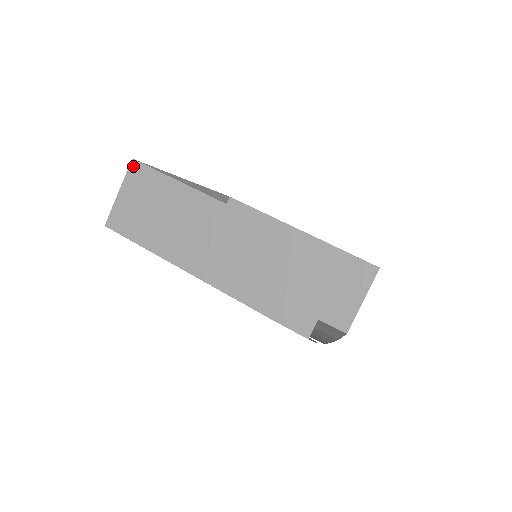
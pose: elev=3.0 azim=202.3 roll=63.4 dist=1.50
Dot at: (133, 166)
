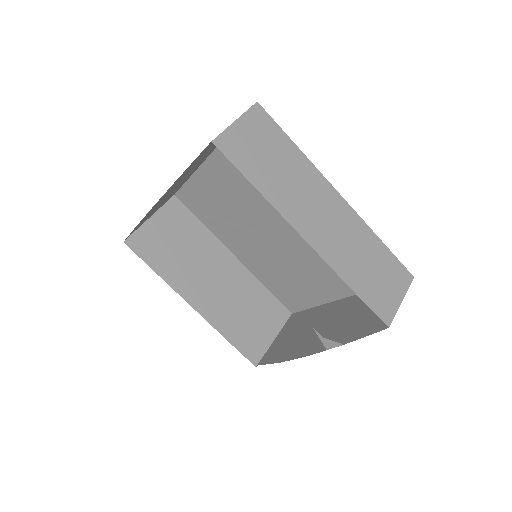
Dot at: (257, 108)
